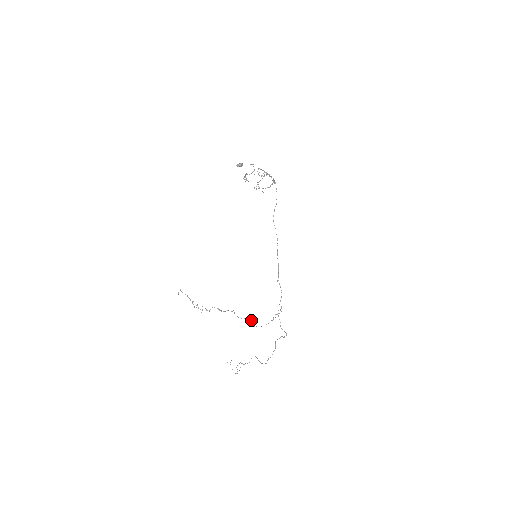
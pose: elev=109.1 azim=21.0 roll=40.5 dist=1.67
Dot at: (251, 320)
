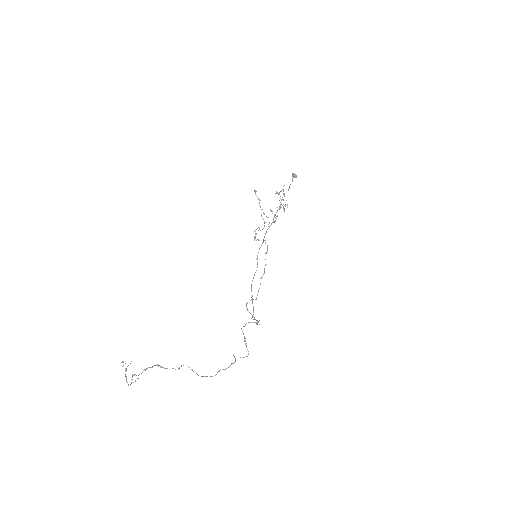
Dot at: occluded
